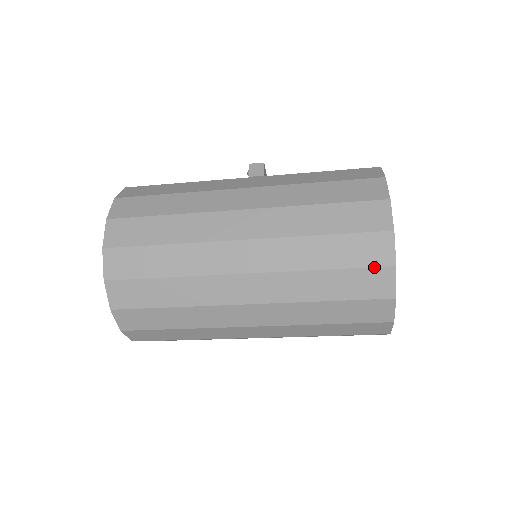
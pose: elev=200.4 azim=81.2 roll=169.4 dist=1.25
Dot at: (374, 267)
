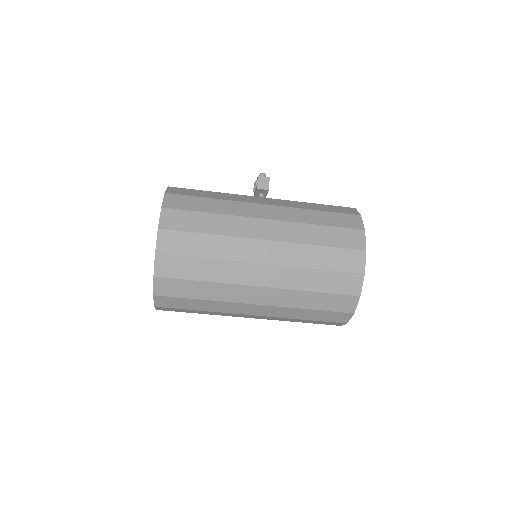
Dot at: (347, 295)
